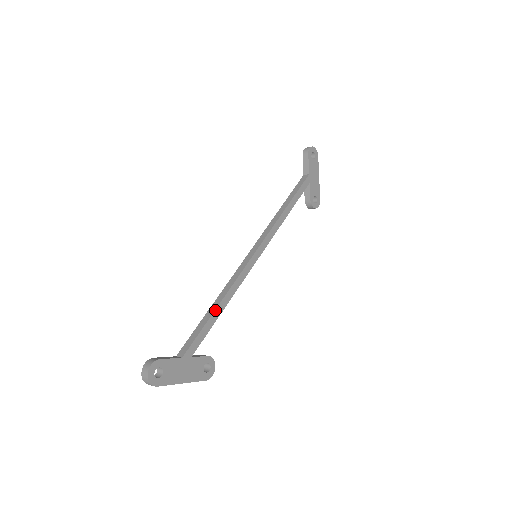
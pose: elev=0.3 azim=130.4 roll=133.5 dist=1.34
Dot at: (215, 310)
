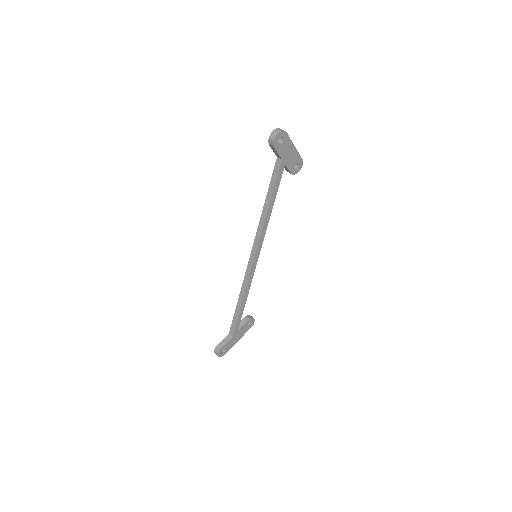
Dot at: (241, 307)
